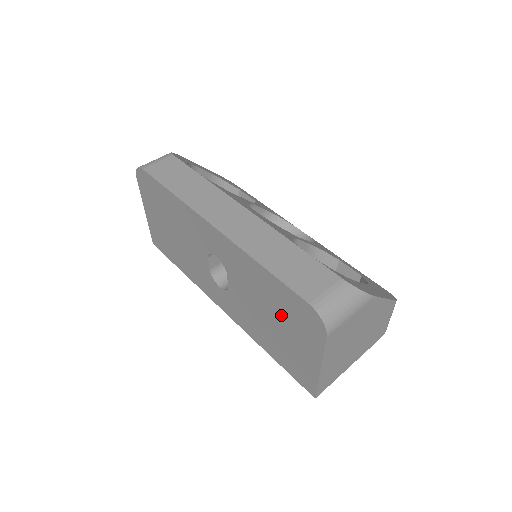
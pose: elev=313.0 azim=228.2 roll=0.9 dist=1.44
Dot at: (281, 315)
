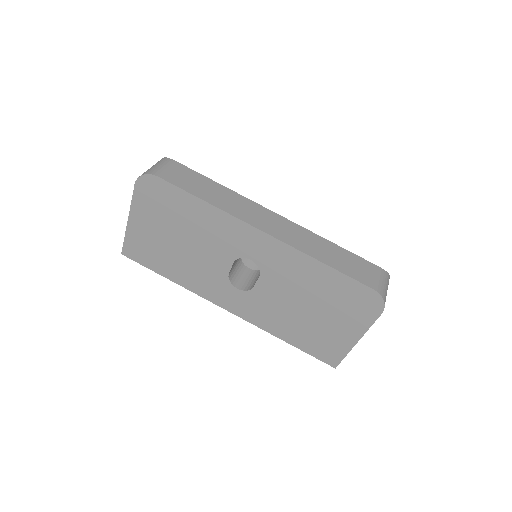
Dot at: (328, 303)
